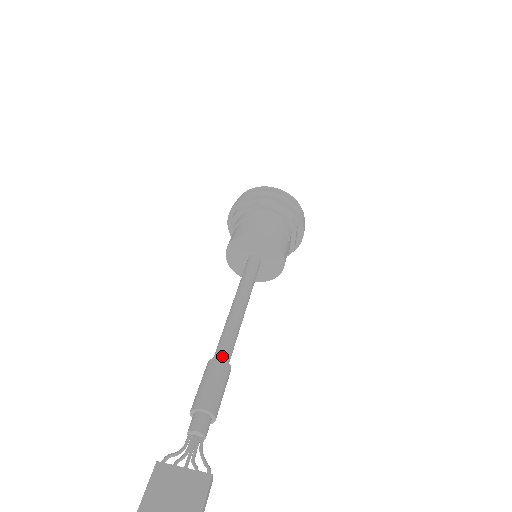
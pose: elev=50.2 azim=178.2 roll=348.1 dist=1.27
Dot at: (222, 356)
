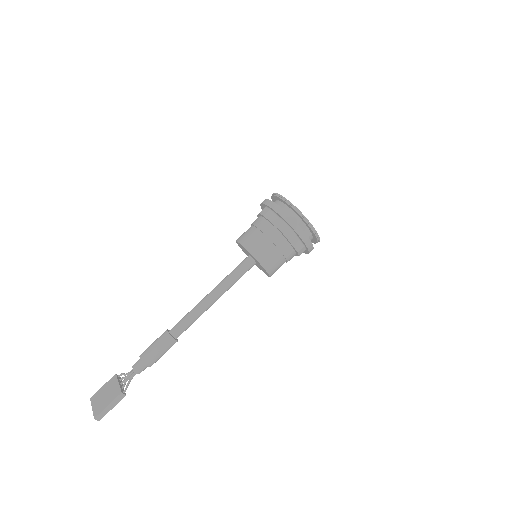
Dot at: (172, 330)
